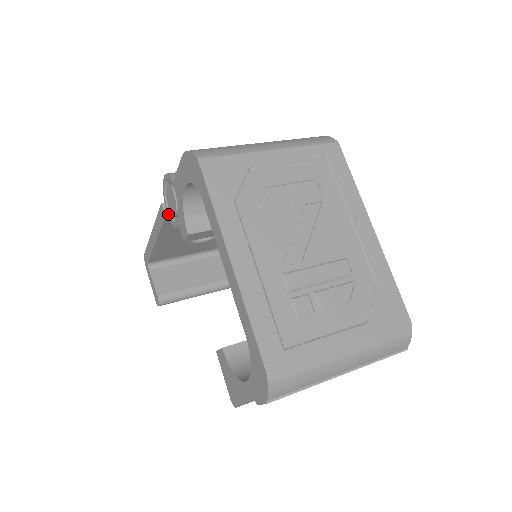
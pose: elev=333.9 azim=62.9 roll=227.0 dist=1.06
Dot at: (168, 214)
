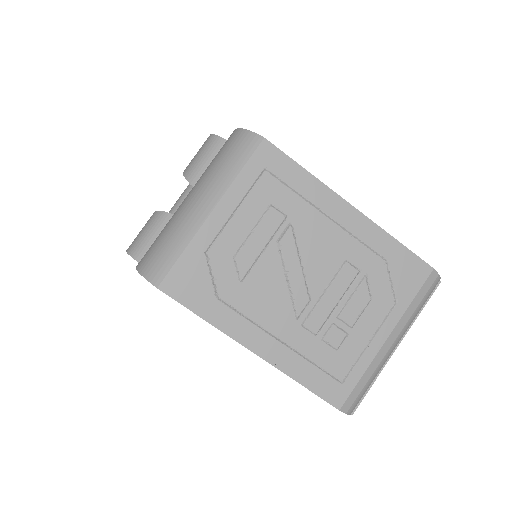
Dot at: occluded
